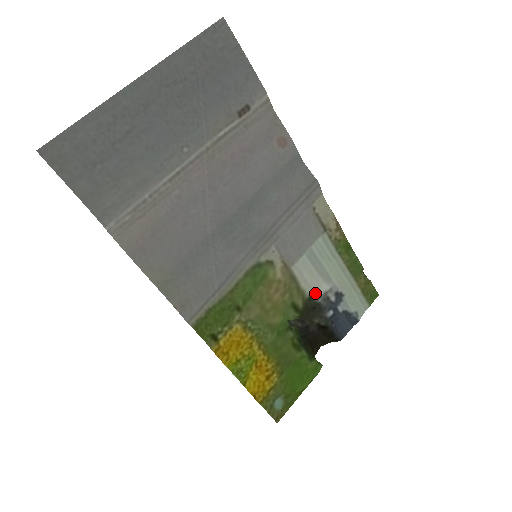
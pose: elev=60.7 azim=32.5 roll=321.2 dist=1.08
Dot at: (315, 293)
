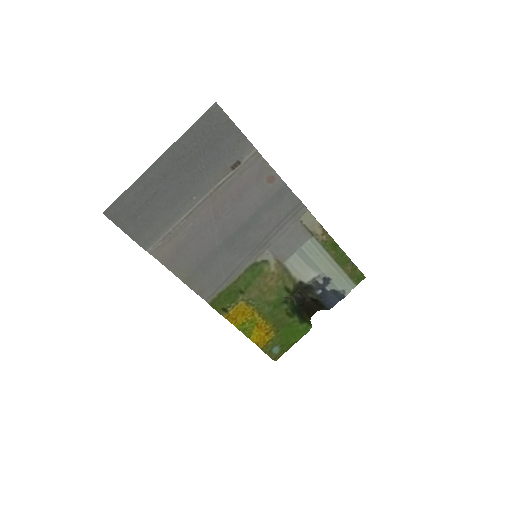
Dot at: (305, 279)
